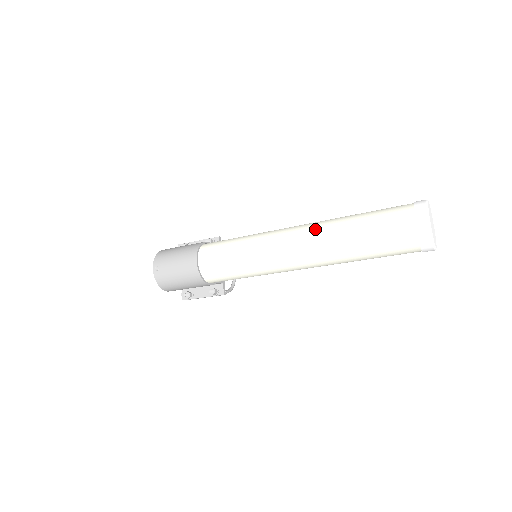
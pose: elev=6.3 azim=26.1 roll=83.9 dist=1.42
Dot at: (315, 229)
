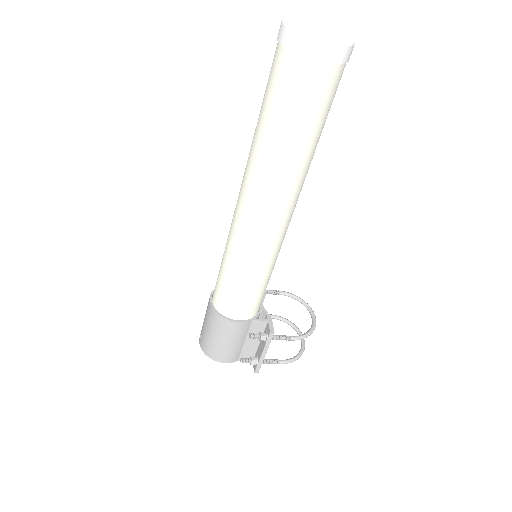
Dot at: occluded
